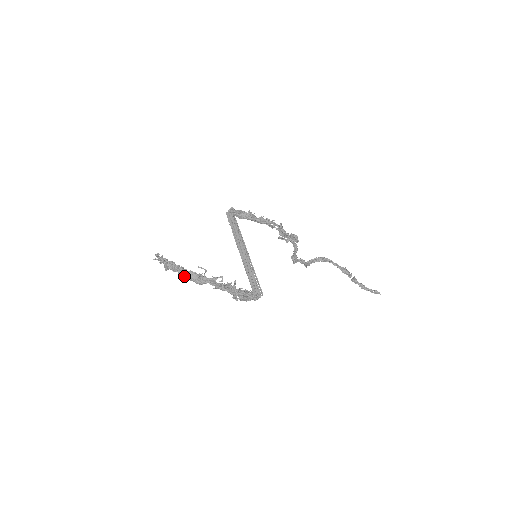
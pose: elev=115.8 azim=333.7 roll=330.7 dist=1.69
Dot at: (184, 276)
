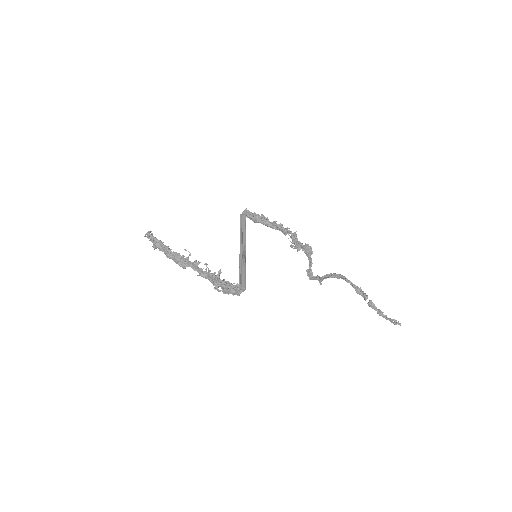
Dot at: (170, 257)
